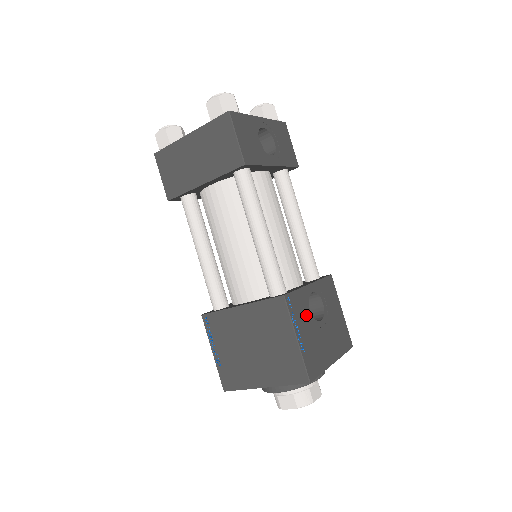
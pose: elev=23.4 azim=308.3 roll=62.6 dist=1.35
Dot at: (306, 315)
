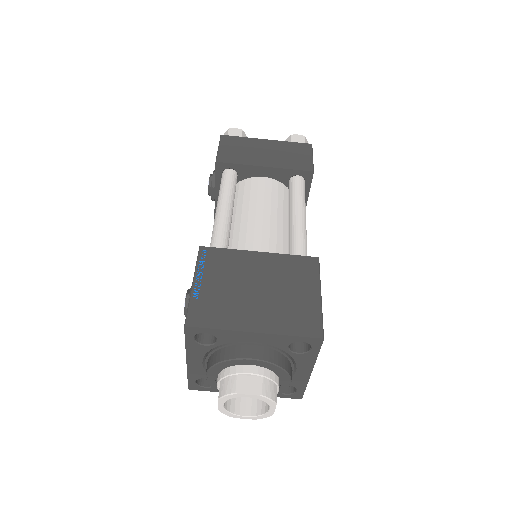
Dot at: occluded
